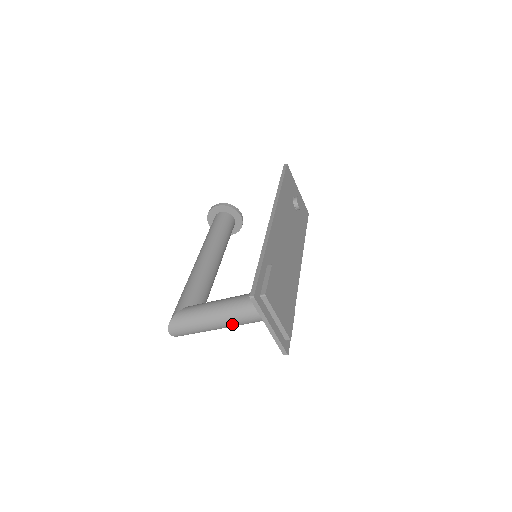
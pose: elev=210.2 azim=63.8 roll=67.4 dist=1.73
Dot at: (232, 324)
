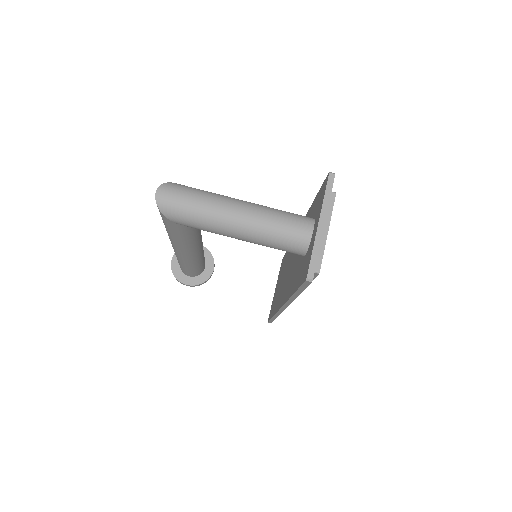
Dot at: (253, 221)
